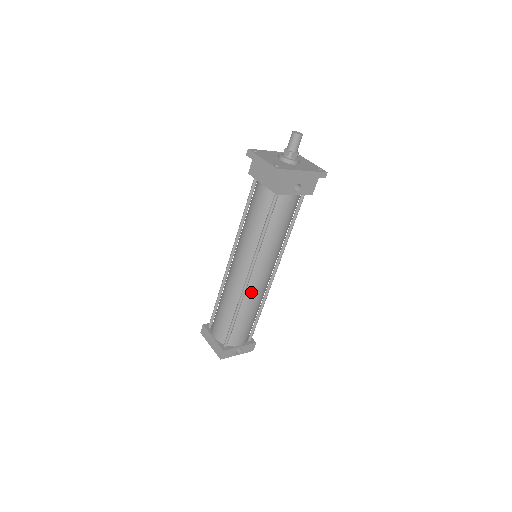
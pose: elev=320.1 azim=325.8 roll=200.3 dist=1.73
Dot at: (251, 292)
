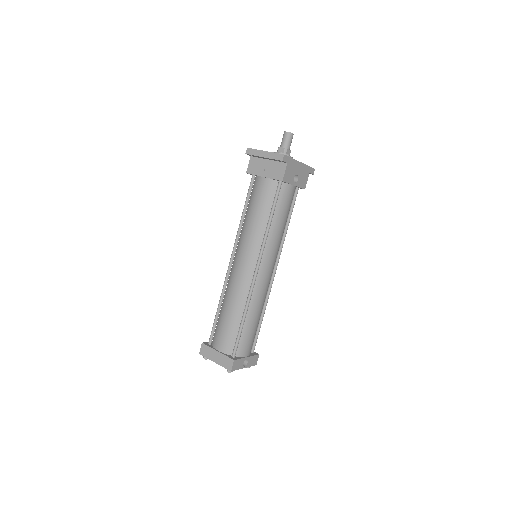
Dot at: (258, 290)
